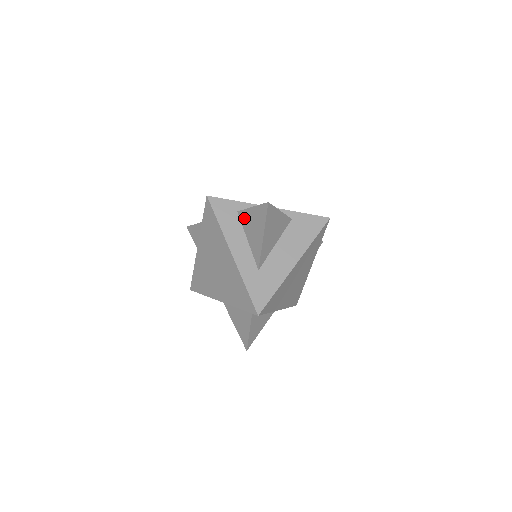
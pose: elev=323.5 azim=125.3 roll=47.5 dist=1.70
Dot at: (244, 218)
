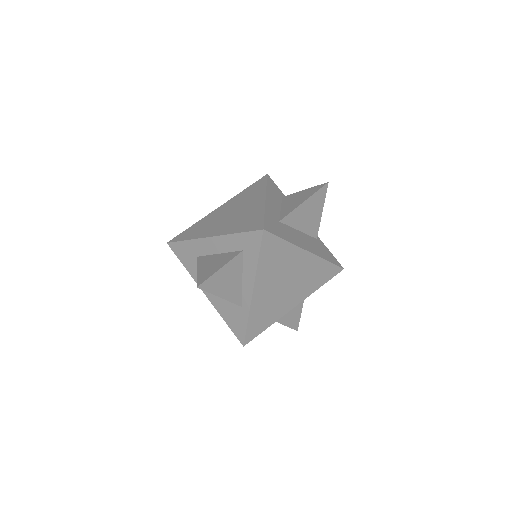
Dot at: (288, 197)
